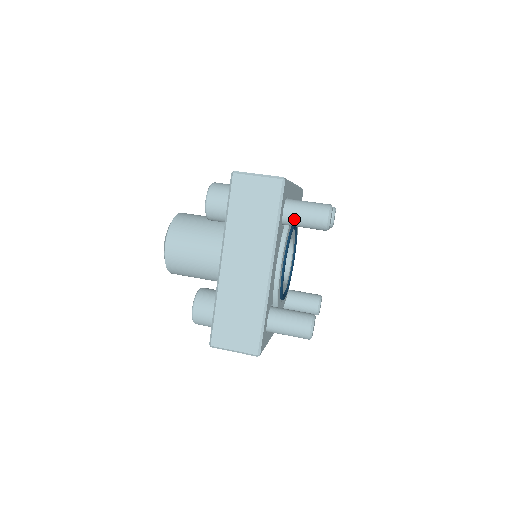
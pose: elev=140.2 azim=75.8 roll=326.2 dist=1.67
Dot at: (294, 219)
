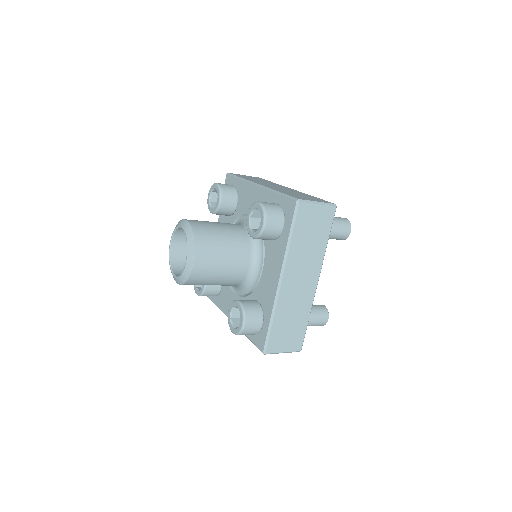
Dot at: occluded
